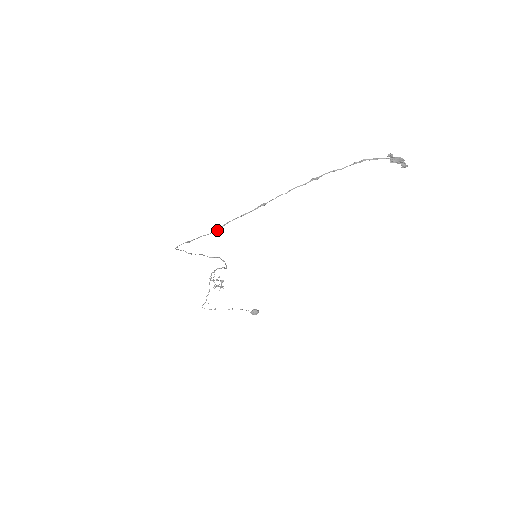
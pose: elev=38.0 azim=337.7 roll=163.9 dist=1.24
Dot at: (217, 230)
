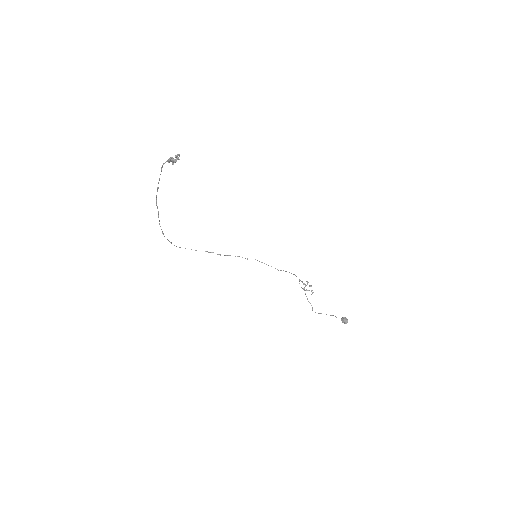
Dot at: (163, 233)
